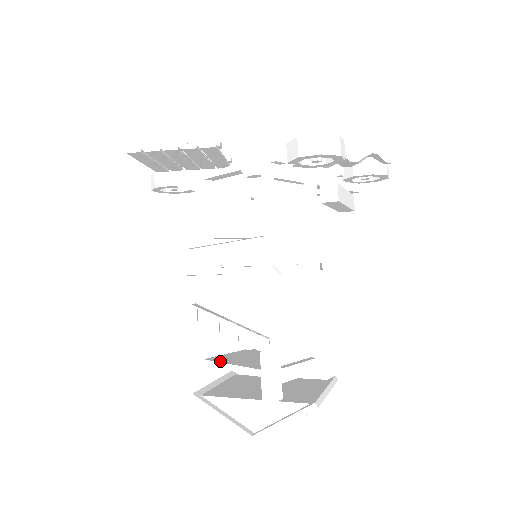
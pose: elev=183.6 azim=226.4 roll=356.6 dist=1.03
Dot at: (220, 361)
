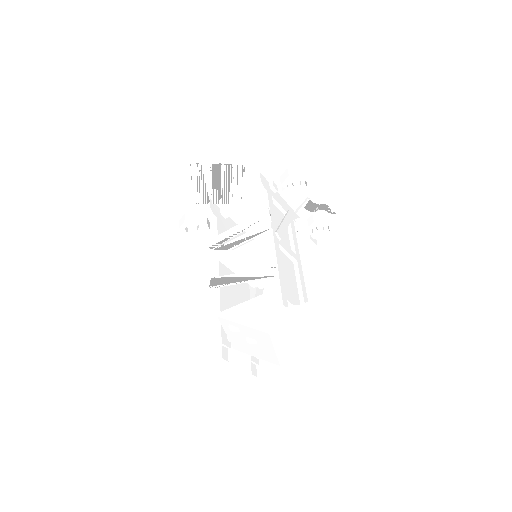
Dot at: (235, 306)
